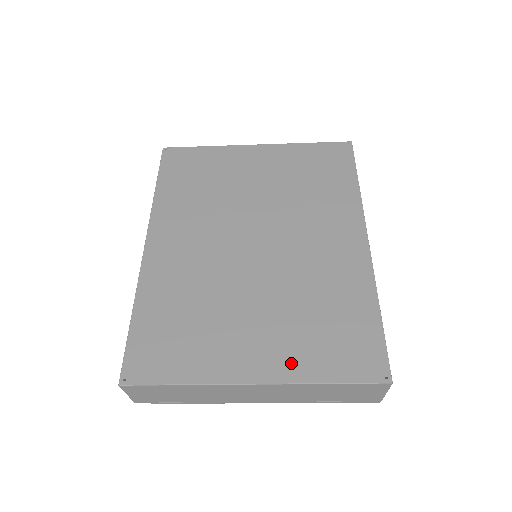
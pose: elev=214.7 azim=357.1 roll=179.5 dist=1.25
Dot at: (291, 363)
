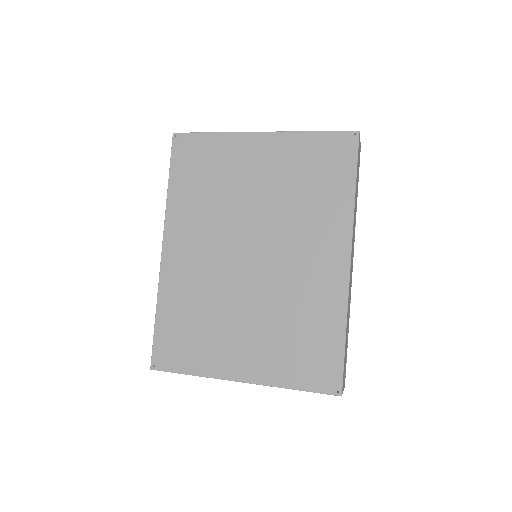
Dot at: (269, 370)
